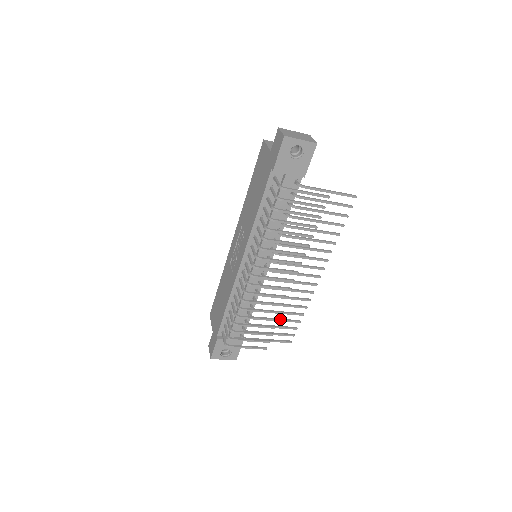
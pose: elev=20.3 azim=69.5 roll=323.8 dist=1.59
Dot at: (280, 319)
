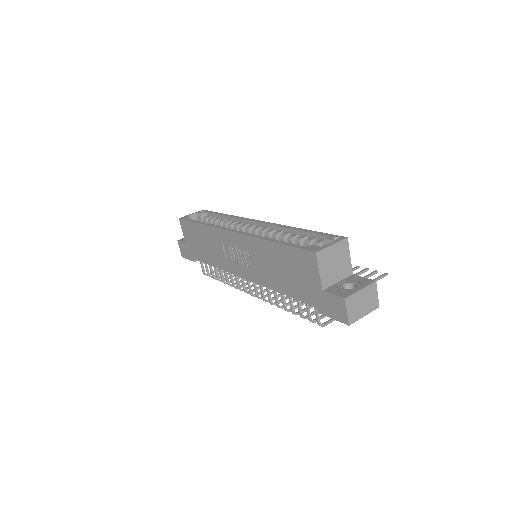
Dot at: occluded
